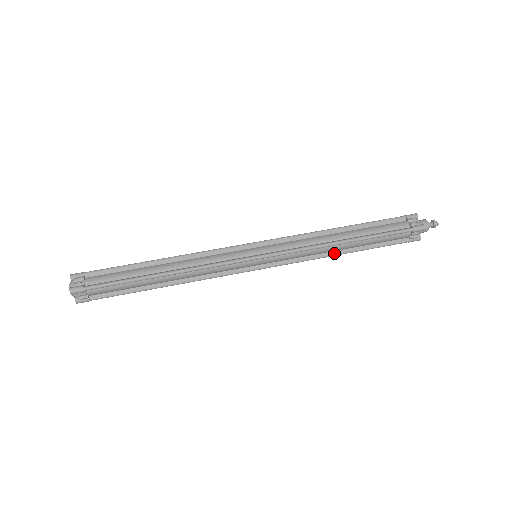
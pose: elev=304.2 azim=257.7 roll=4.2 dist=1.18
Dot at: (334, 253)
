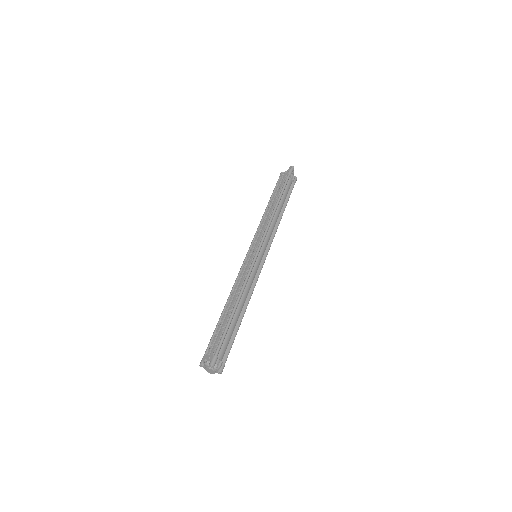
Dot at: occluded
